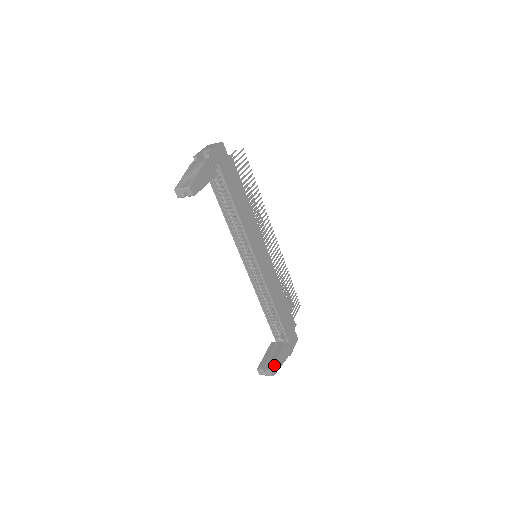
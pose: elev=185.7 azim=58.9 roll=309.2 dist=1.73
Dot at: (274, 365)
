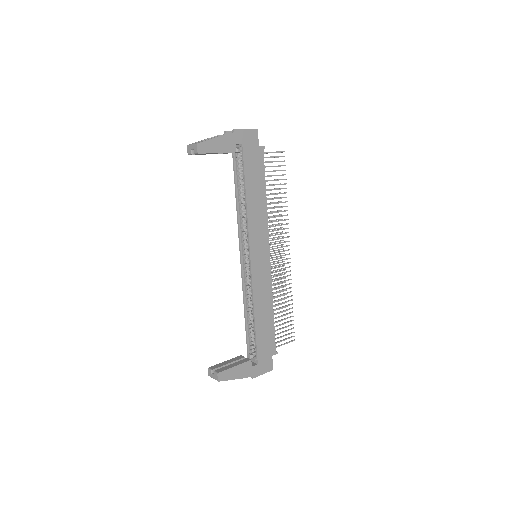
Dot at: (225, 371)
